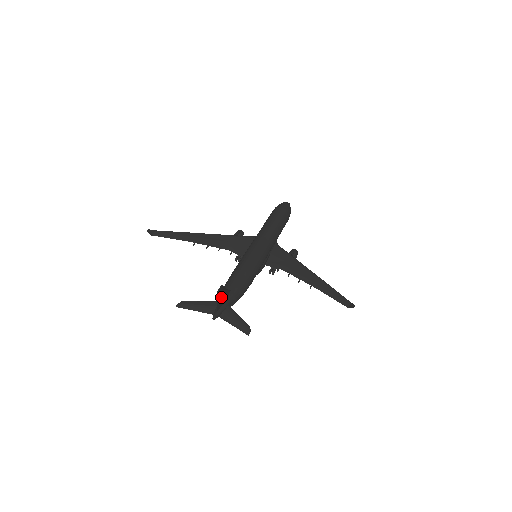
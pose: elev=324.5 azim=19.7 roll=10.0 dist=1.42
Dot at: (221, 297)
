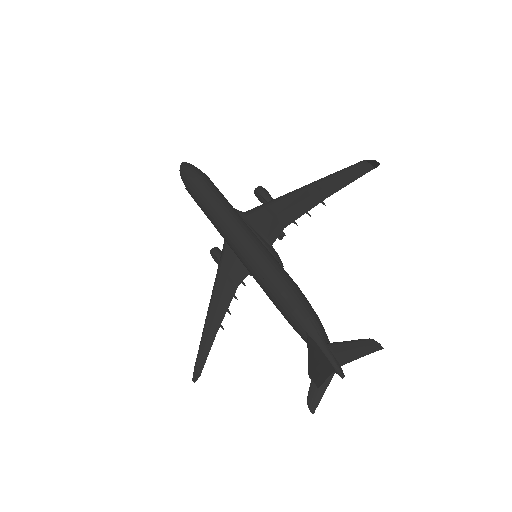
Dot at: (319, 366)
